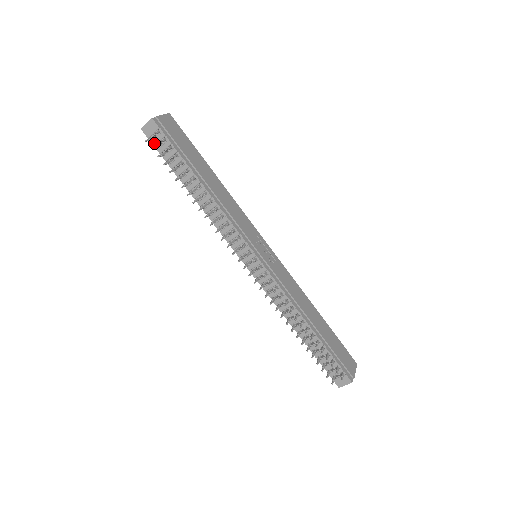
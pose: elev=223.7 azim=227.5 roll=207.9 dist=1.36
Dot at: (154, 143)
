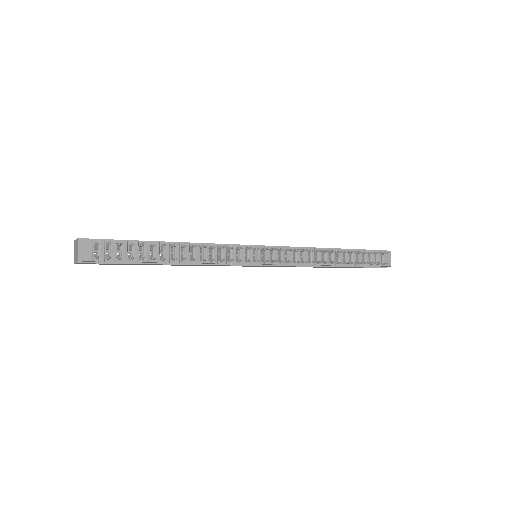
Dot at: (102, 259)
